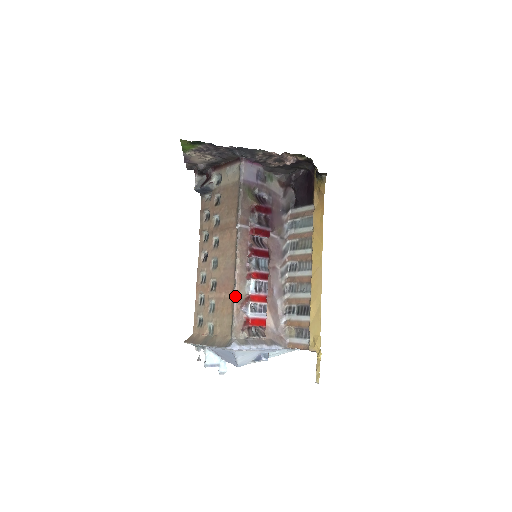
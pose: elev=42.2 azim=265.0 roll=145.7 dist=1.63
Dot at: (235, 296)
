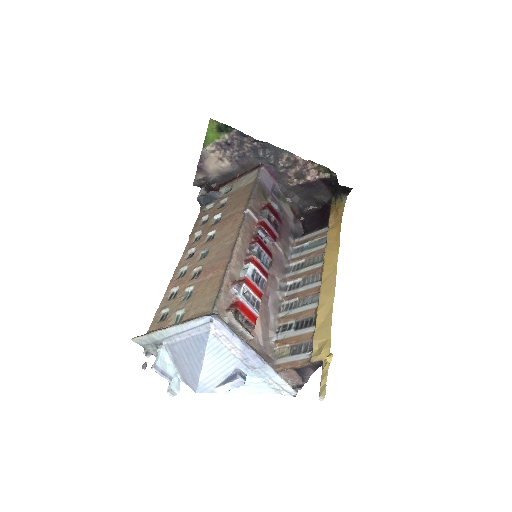
Dot at: (228, 270)
